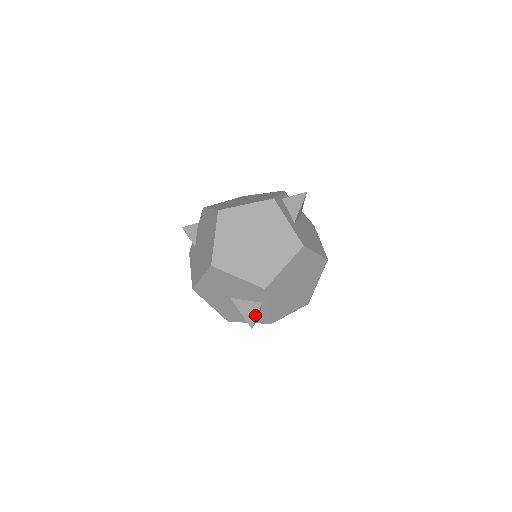
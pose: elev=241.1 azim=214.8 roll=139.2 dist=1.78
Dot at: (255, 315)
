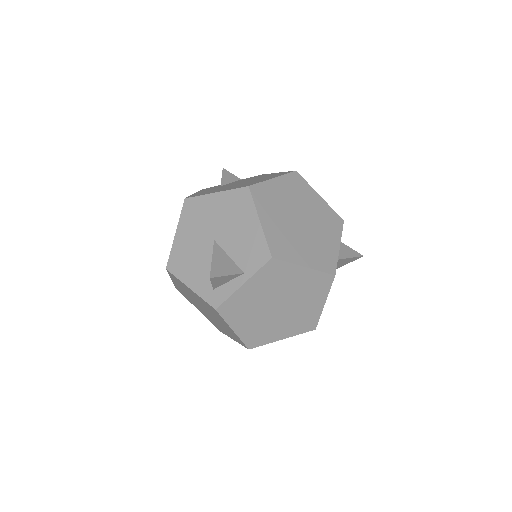
Dot at: (226, 273)
